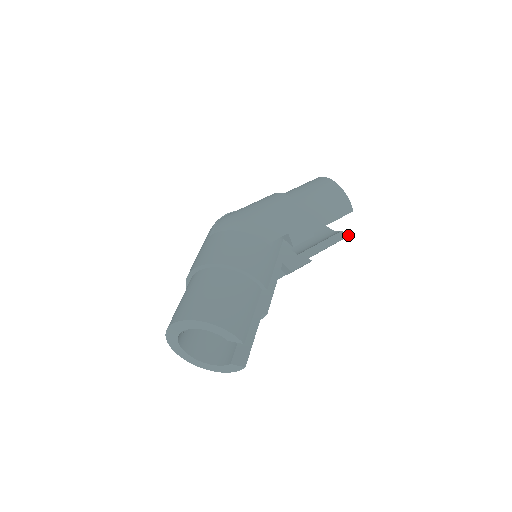
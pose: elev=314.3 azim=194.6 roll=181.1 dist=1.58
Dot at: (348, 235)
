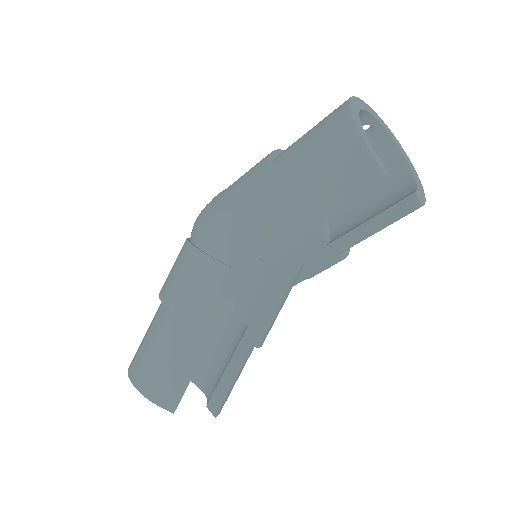
Dot at: (420, 204)
